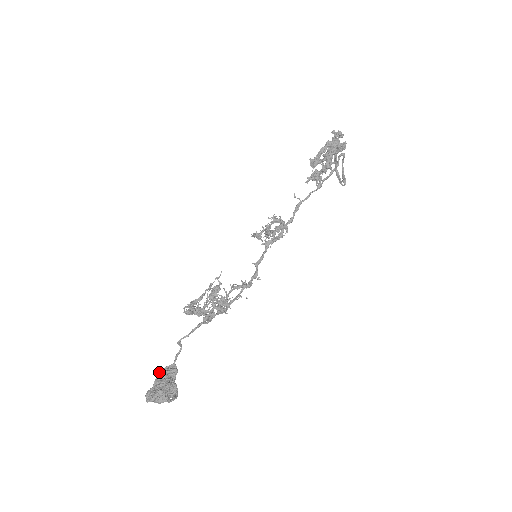
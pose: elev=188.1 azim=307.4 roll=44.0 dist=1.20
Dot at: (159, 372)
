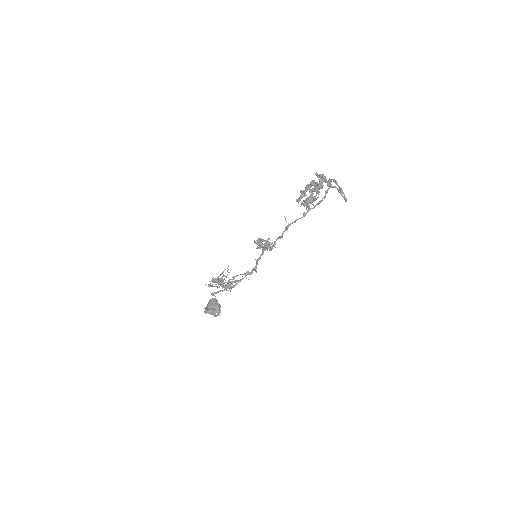
Dot at: (210, 300)
